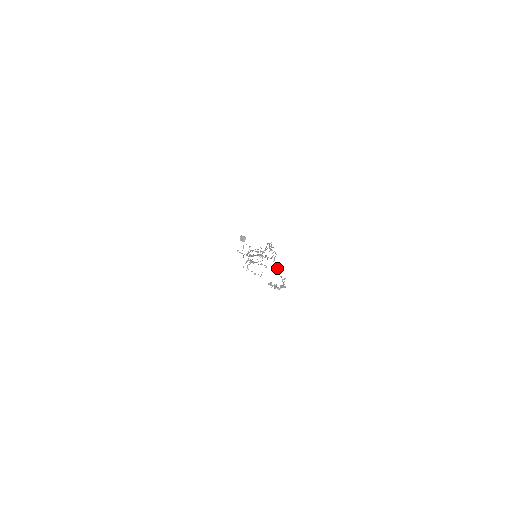
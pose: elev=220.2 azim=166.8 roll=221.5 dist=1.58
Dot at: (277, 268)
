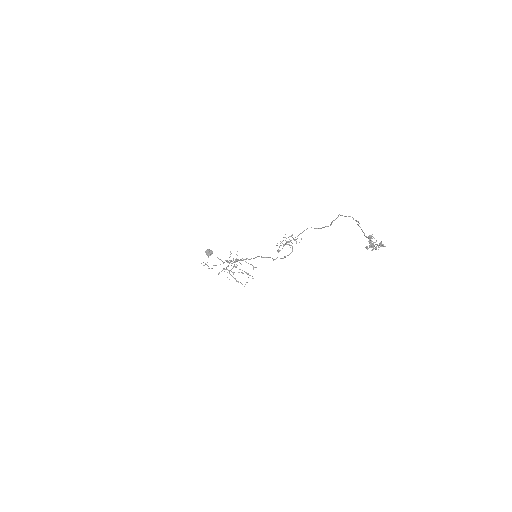
Dot at: occluded
